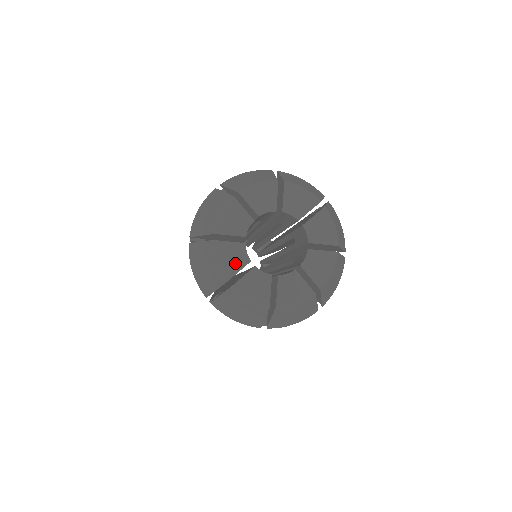
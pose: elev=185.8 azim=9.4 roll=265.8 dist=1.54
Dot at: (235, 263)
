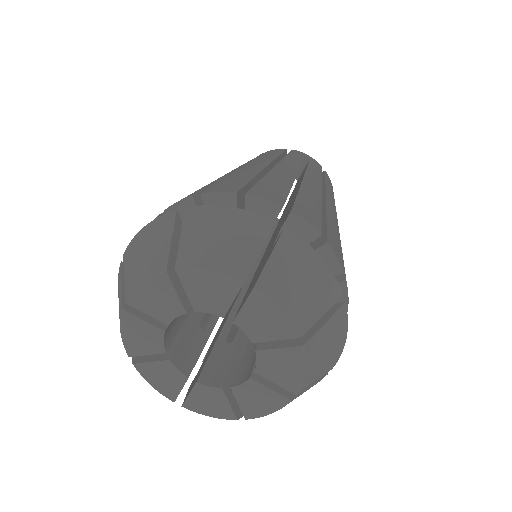
Dot at: (144, 345)
